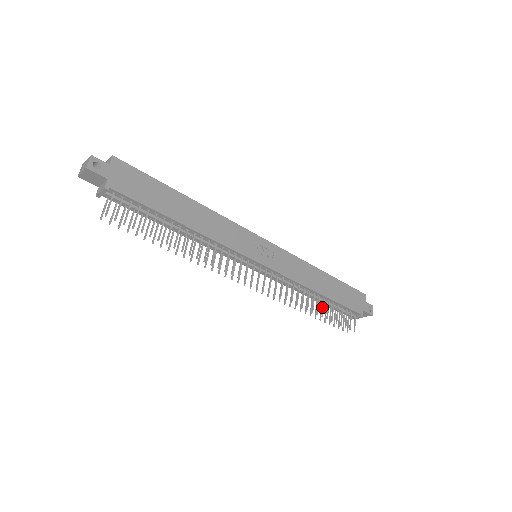
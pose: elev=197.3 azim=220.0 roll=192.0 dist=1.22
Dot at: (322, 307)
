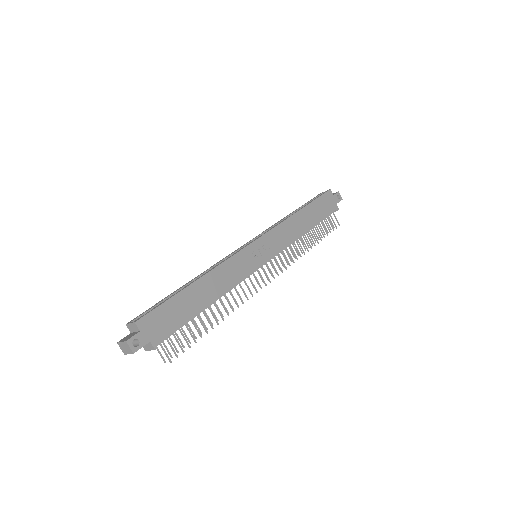
Dot at: (314, 236)
